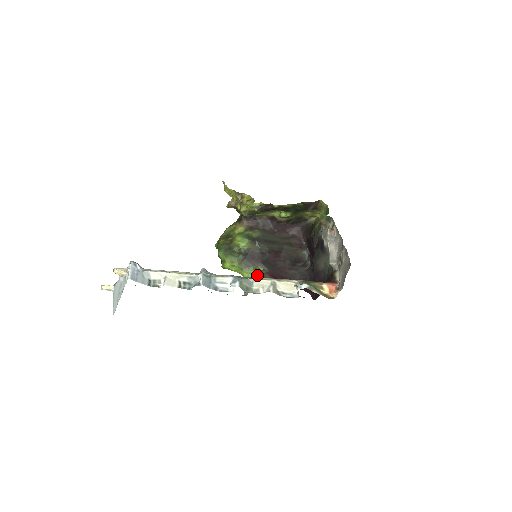
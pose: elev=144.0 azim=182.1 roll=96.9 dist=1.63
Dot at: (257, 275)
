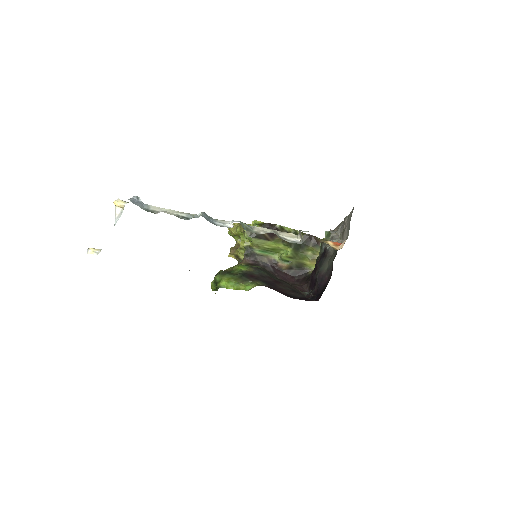
Dot at: (255, 286)
